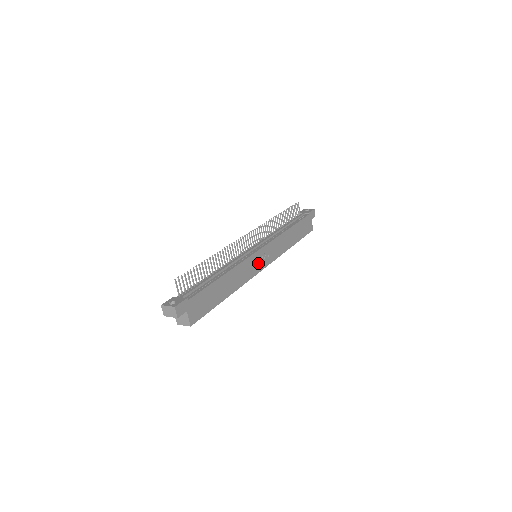
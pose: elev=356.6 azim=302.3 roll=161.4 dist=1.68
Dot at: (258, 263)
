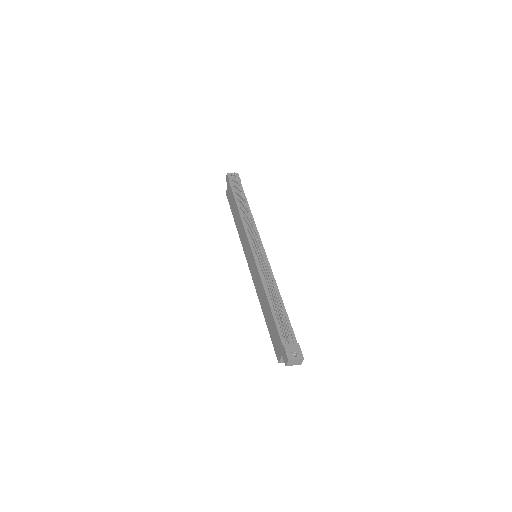
Dot at: occluded
